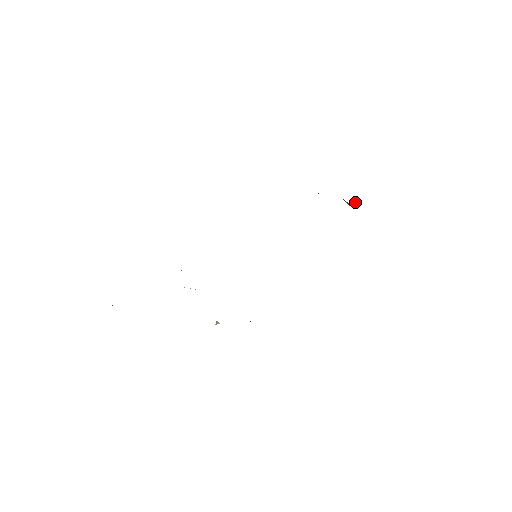
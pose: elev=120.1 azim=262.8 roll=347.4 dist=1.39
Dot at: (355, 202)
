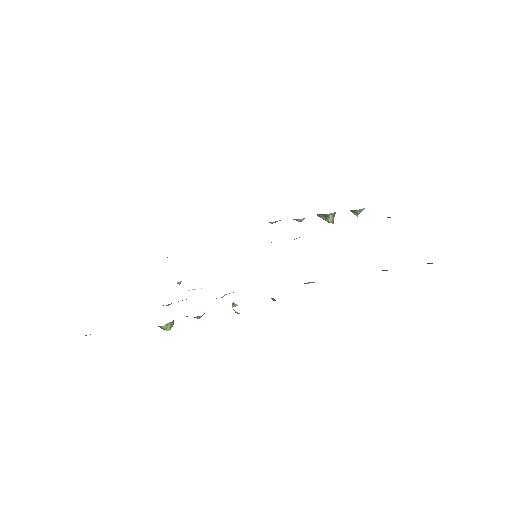
Dot at: (333, 217)
